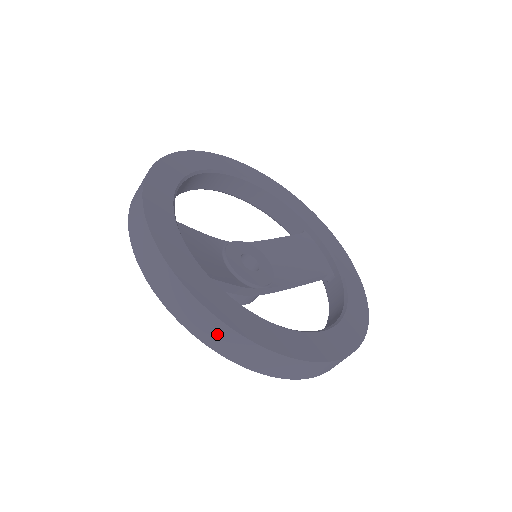
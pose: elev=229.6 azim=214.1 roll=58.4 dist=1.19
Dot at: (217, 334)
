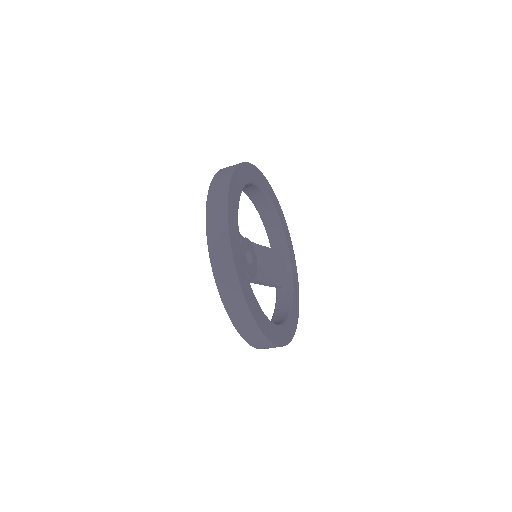
Dot at: (236, 302)
